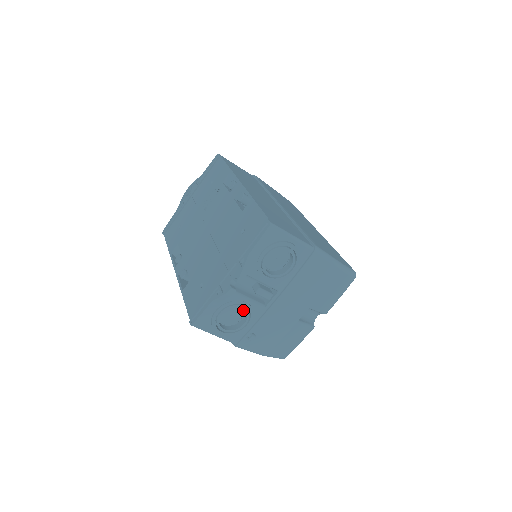
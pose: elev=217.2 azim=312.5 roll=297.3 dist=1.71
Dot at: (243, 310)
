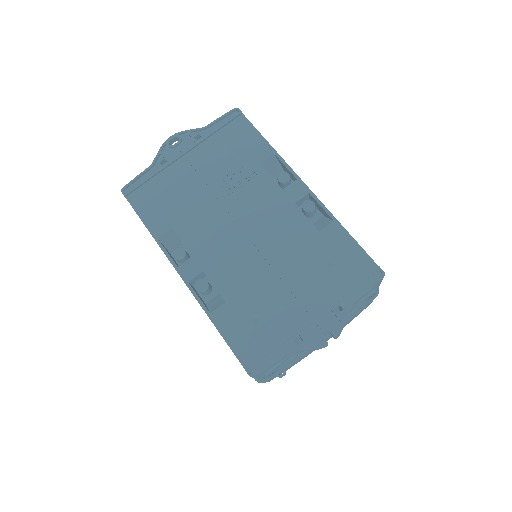
Dot at: occluded
